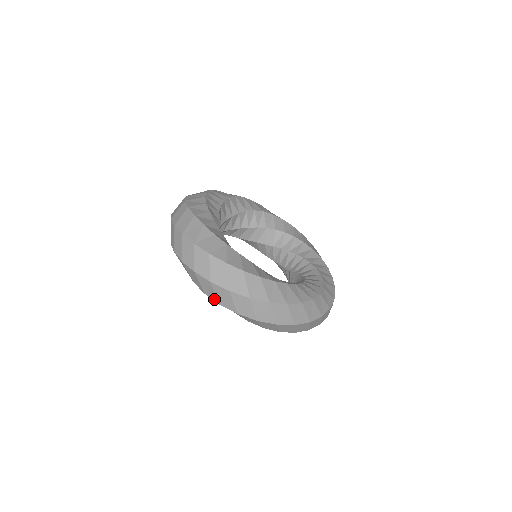
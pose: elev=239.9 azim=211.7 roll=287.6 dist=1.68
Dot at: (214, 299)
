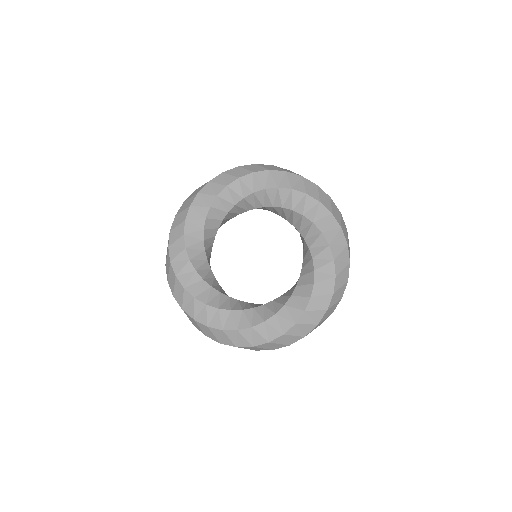
Dot at: occluded
